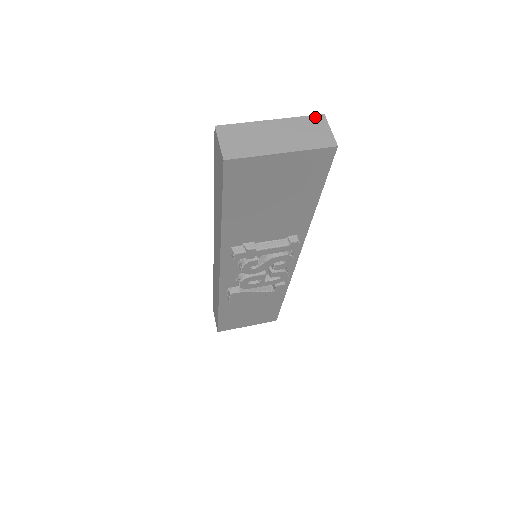
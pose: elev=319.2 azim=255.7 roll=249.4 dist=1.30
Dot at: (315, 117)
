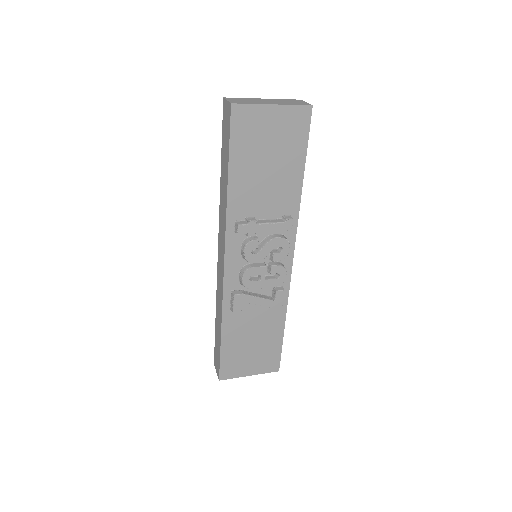
Dot at: (294, 100)
